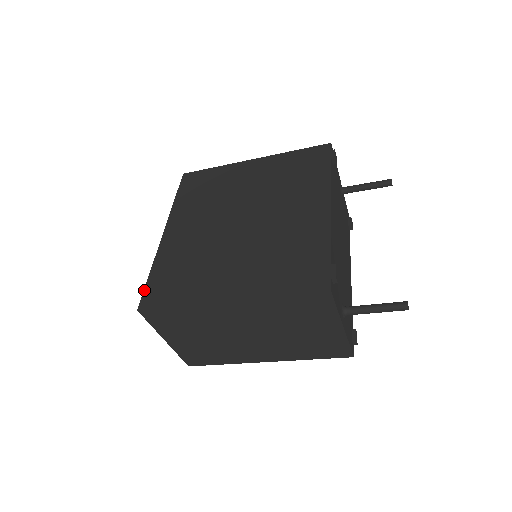
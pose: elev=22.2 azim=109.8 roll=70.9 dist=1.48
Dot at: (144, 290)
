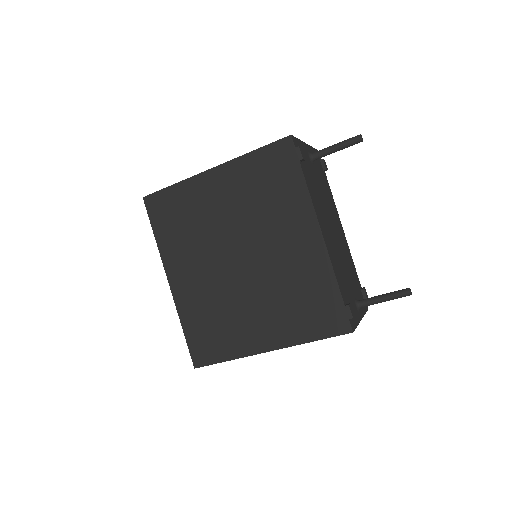
Dot at: (189, 349)
